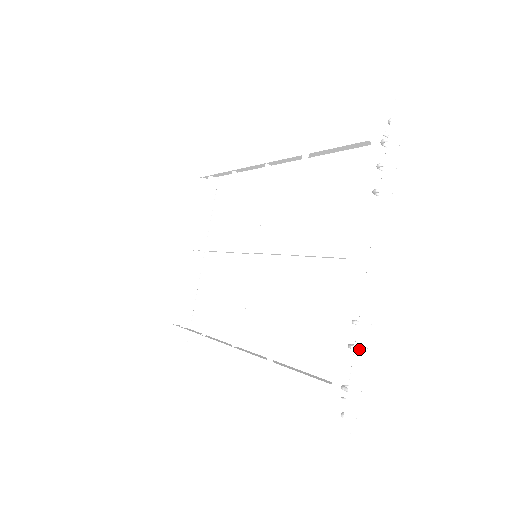
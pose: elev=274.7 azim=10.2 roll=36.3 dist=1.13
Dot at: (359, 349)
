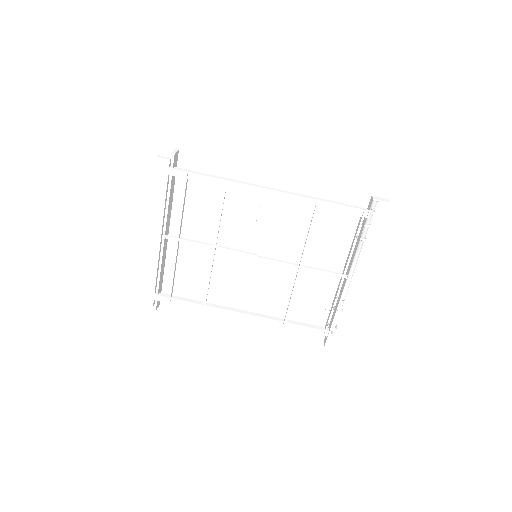
Dot at: occluded
